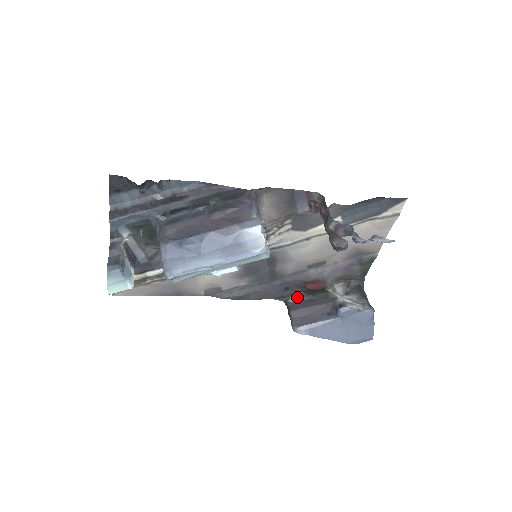
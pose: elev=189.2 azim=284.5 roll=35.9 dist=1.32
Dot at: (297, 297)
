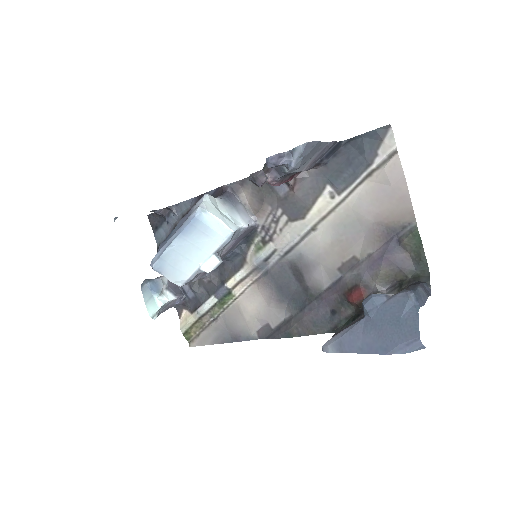
Dot at: (349, 322)
